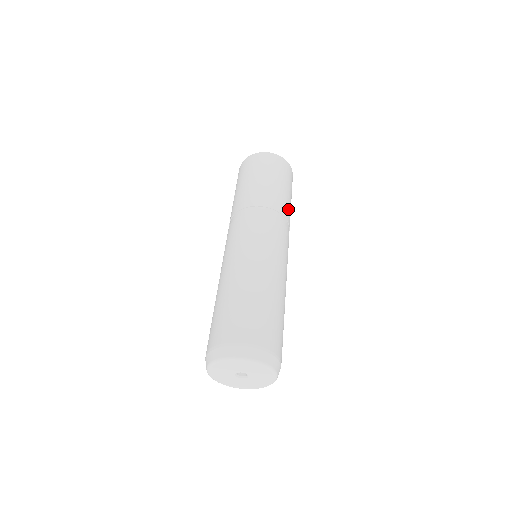
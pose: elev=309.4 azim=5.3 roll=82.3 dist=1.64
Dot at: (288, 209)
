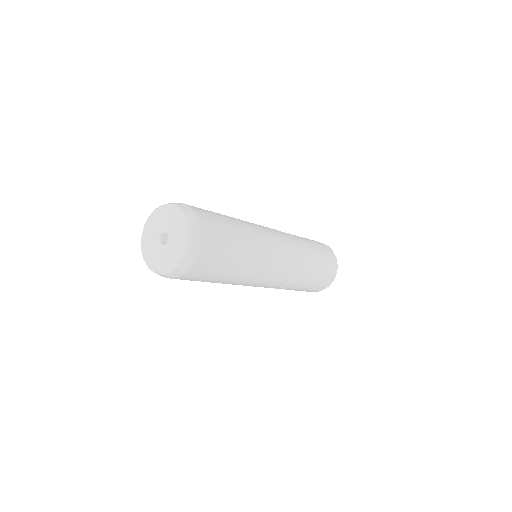
Dot at: (303, 242)
